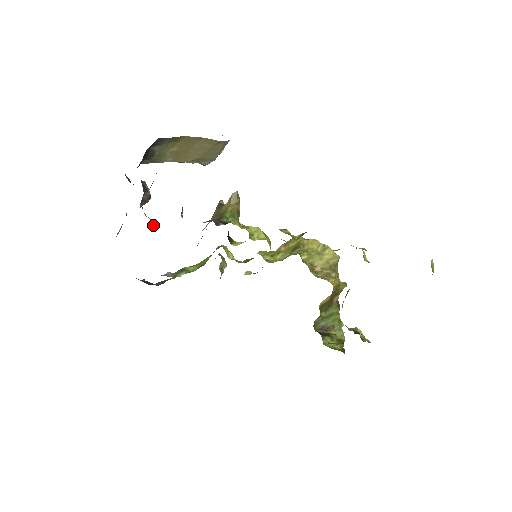
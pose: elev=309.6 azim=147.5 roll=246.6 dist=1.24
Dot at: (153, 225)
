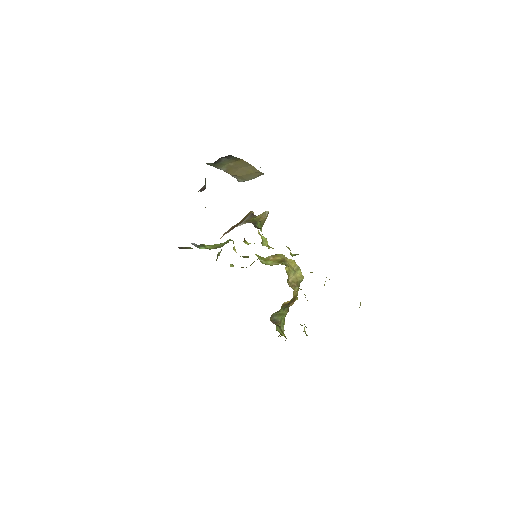
Dot at: occluded
